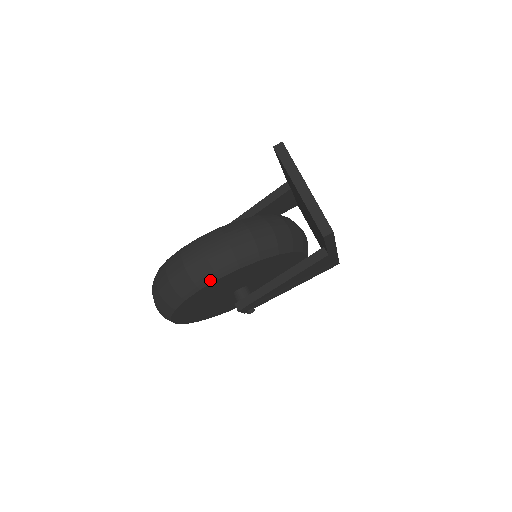
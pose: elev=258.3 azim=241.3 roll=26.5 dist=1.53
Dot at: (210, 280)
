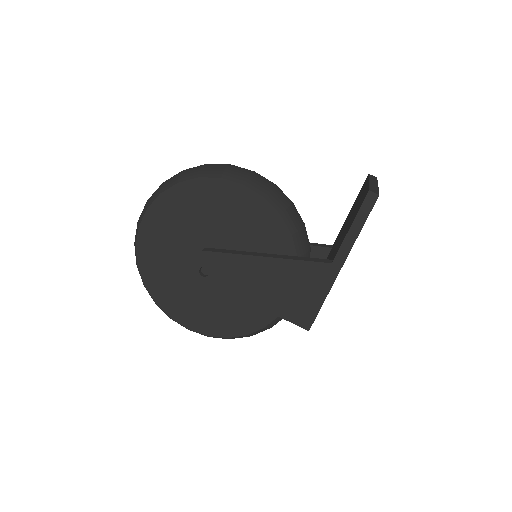
Dot at: (237, 179)
